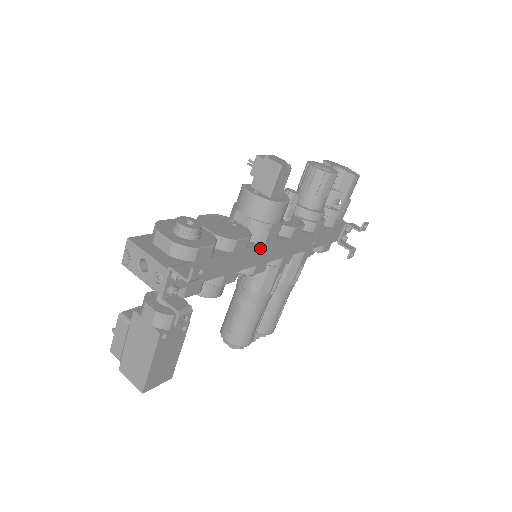
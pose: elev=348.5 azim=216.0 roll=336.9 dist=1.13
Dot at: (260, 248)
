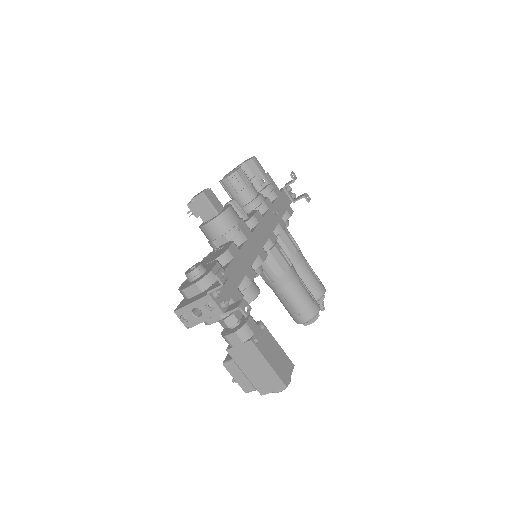
Dot at: (247, 243)
